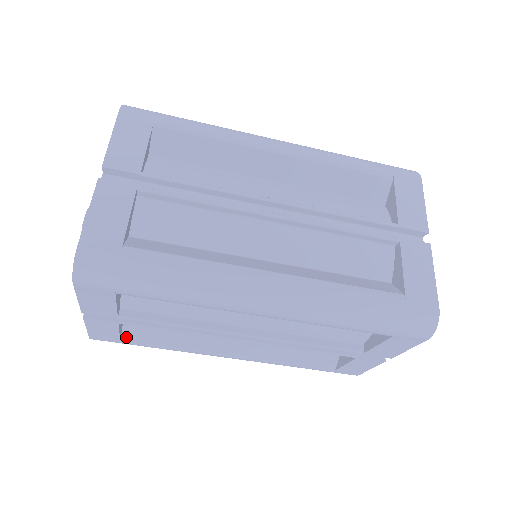
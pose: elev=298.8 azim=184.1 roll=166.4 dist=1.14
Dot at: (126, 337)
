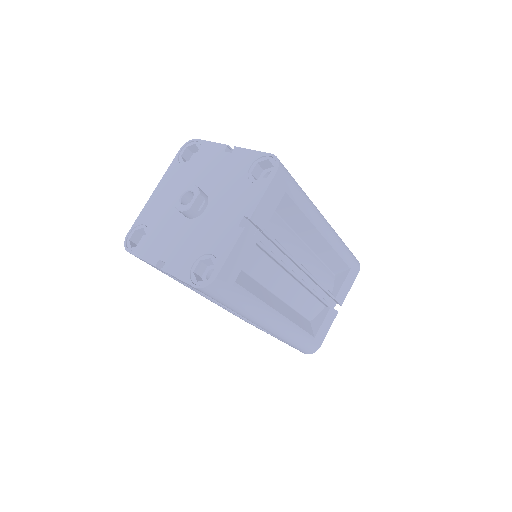
Dot at: occluded
